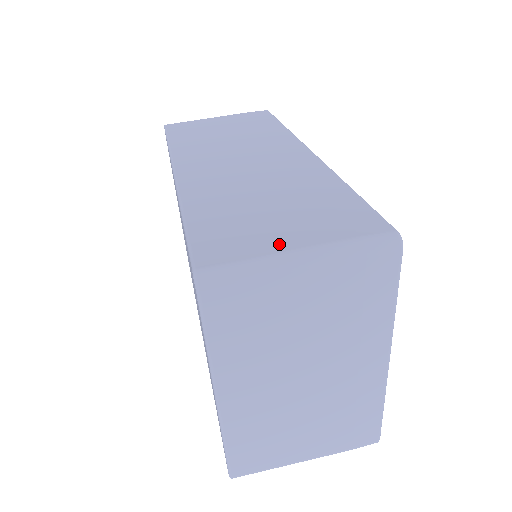
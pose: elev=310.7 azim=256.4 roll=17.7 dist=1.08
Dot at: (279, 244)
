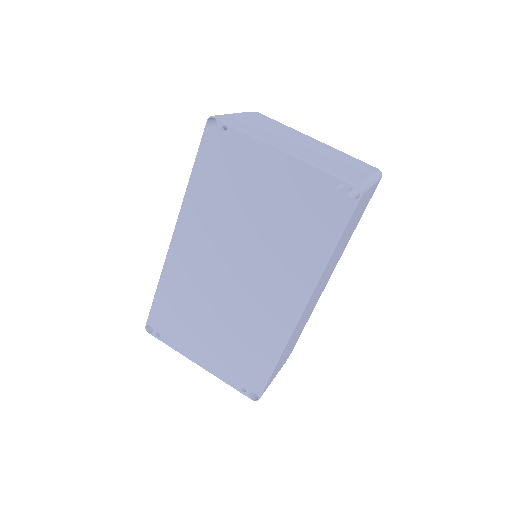
Dot at: occluded
